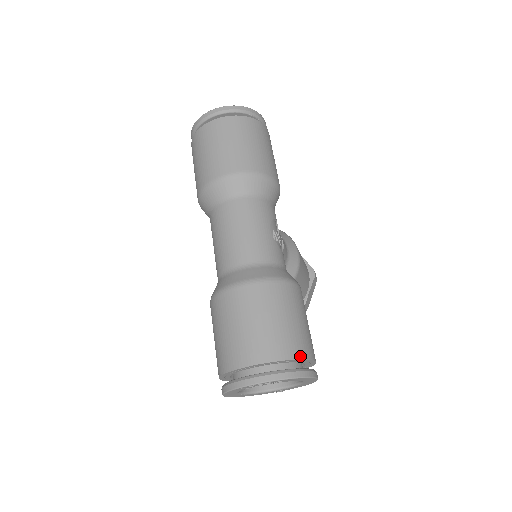
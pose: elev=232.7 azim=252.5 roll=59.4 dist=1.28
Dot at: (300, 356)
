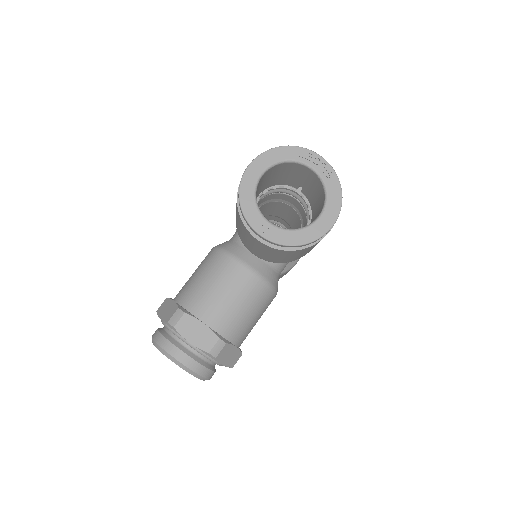
Dot at: occluded
